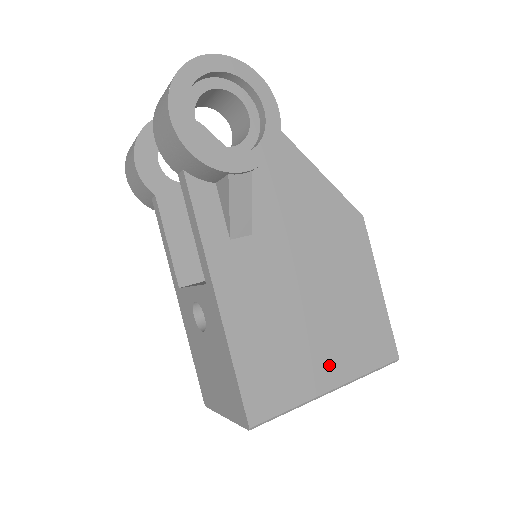
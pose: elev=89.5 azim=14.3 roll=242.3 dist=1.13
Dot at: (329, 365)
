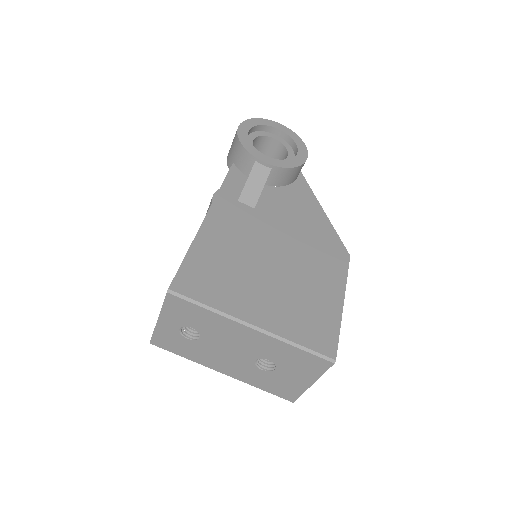
Dot at: (263, 309)
